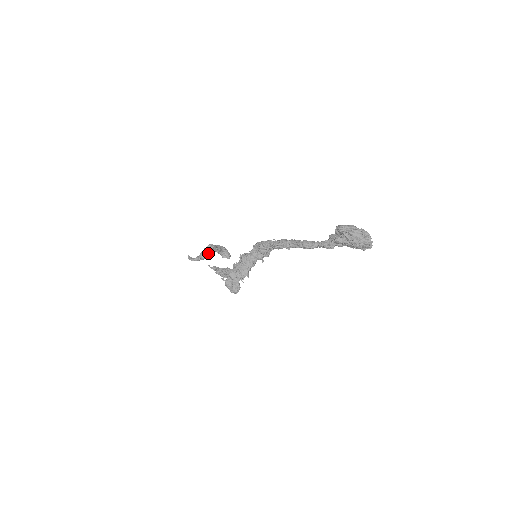
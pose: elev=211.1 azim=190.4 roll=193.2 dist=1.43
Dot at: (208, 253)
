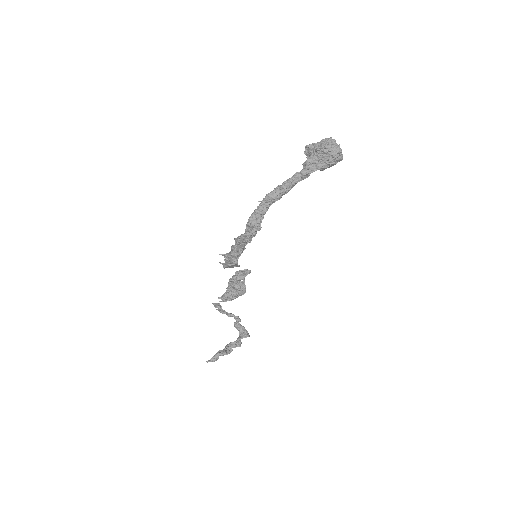
Dot at: occluded
